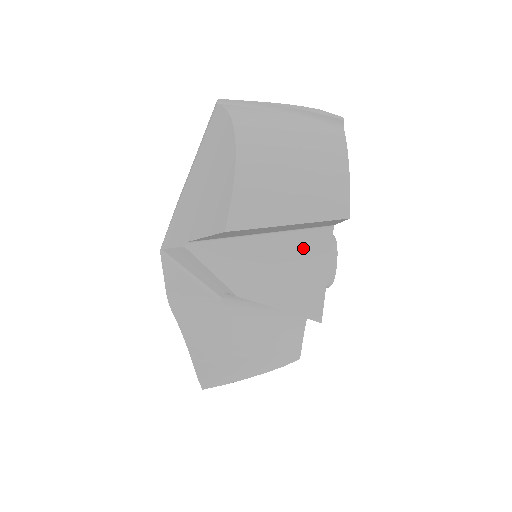
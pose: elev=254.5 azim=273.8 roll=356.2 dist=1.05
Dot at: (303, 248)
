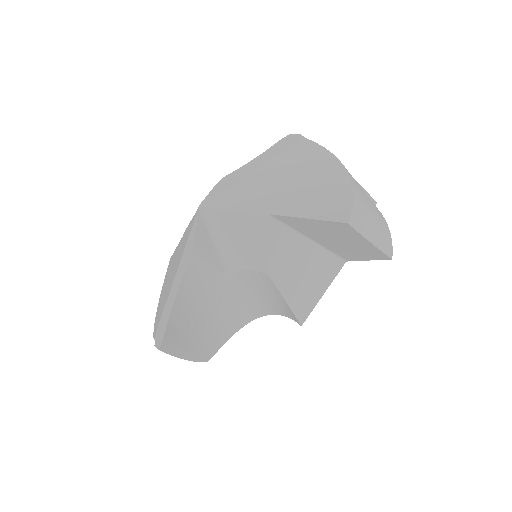
Dot at: (324, 266)
